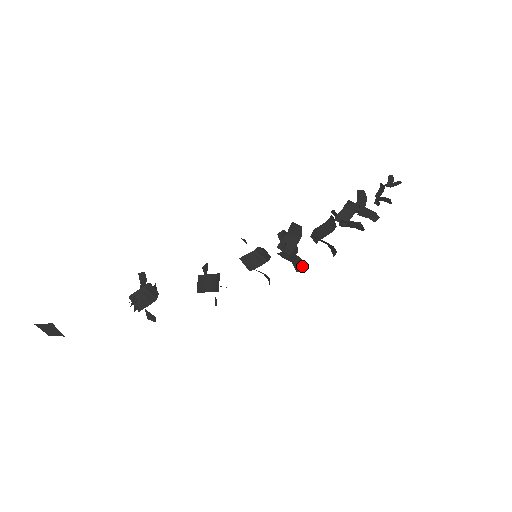
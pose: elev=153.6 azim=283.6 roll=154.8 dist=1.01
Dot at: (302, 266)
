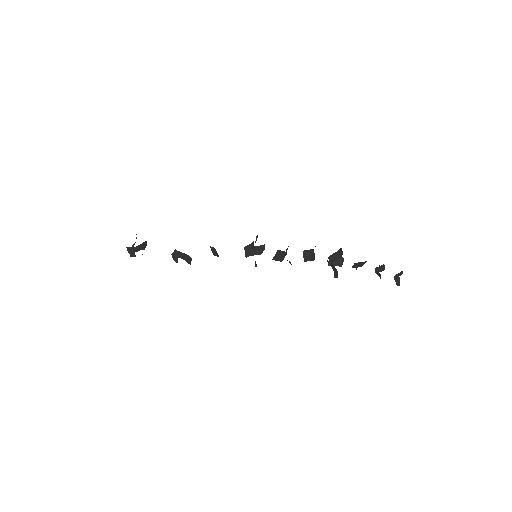
Dot at: occluded
